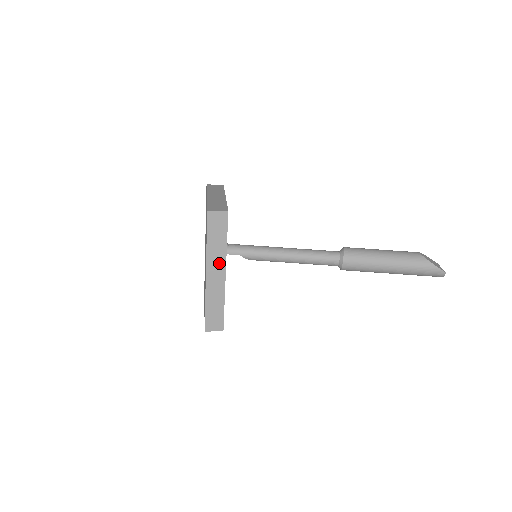
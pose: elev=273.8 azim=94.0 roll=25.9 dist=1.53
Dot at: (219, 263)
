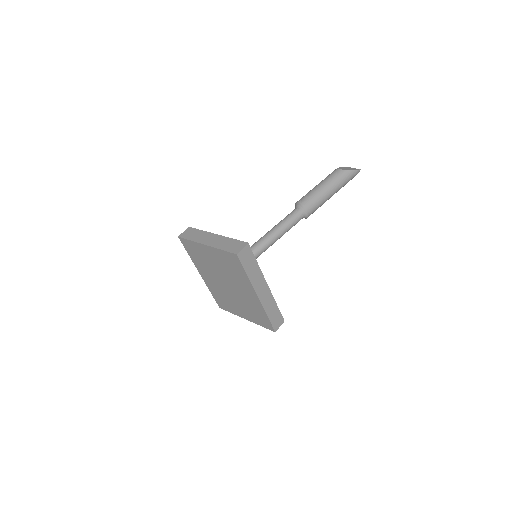
Dot at: (261, 281)
